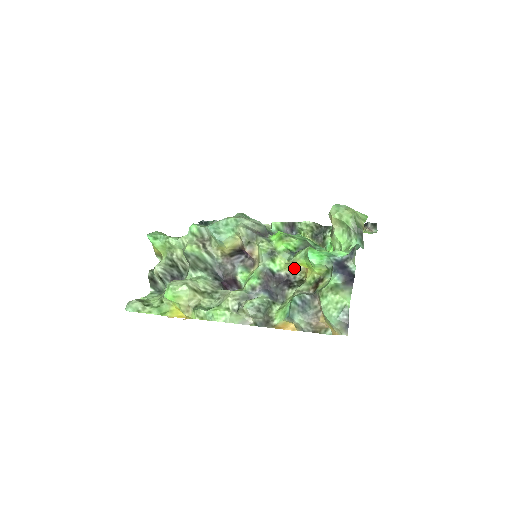
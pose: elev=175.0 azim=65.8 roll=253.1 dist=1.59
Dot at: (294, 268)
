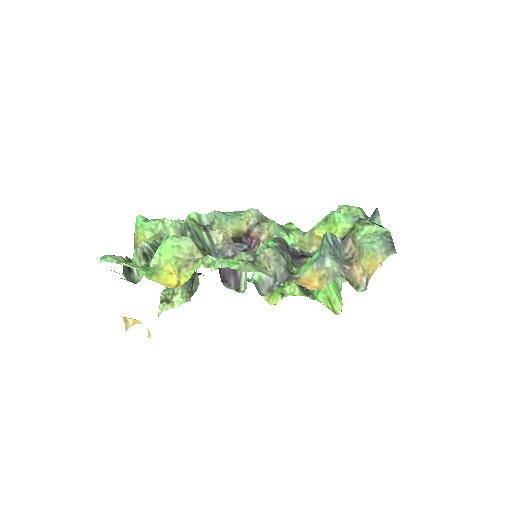
Dot at: (307, 249)
